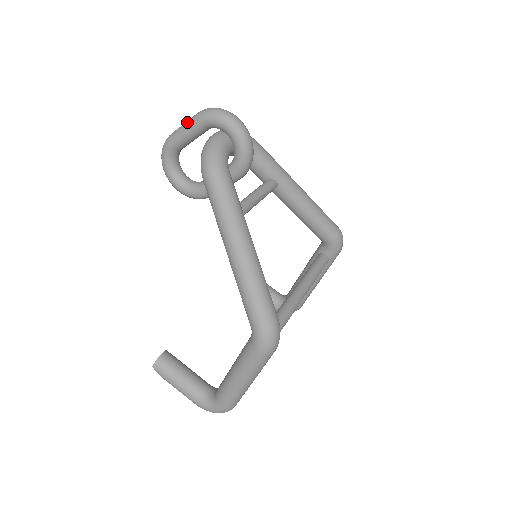
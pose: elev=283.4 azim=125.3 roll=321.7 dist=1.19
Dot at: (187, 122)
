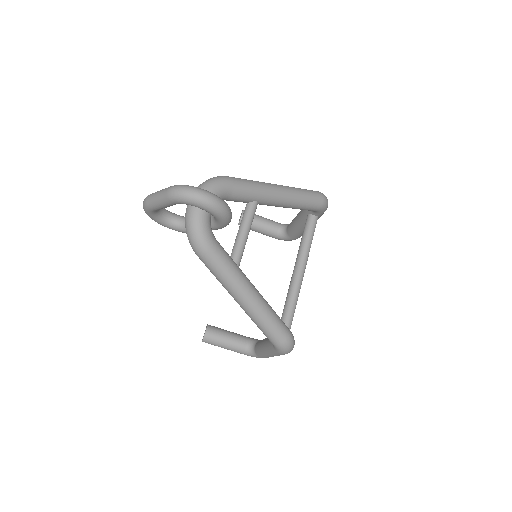
Dot at: (160, 198)
